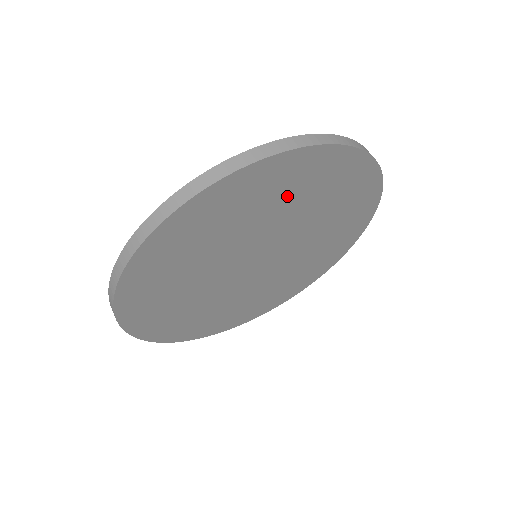
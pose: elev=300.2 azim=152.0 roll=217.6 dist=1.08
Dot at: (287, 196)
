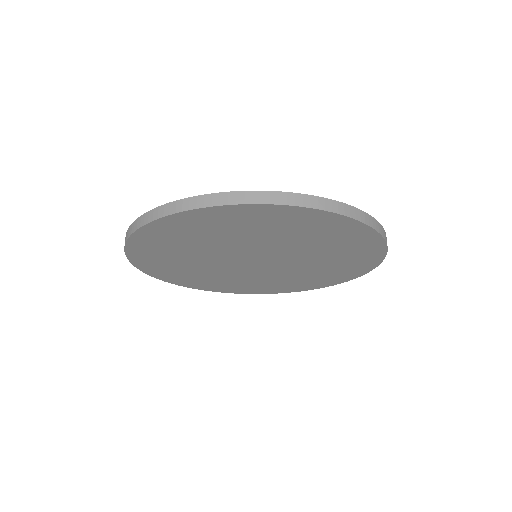
Dot at: (246, 229)
